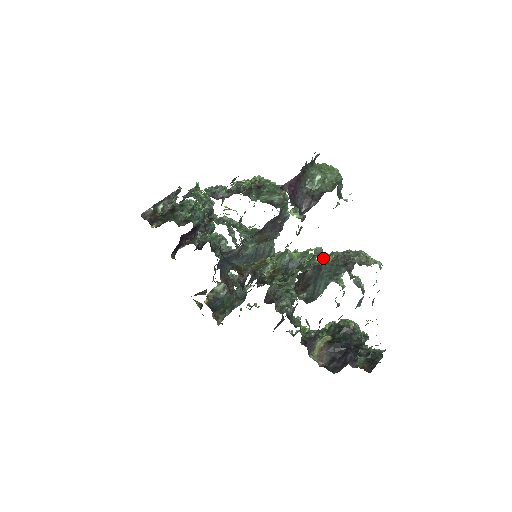
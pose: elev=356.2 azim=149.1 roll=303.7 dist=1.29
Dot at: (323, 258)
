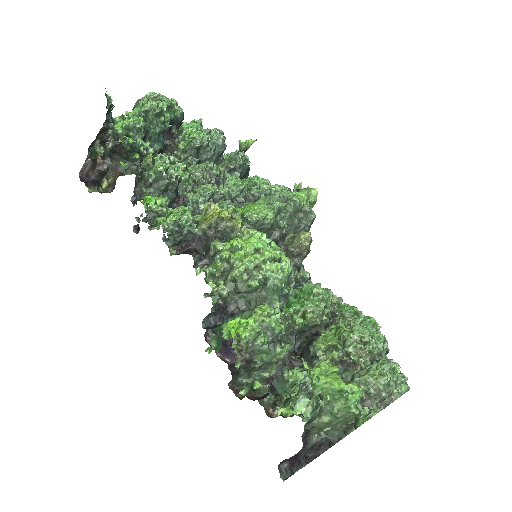
Dot at: (339, 356)
